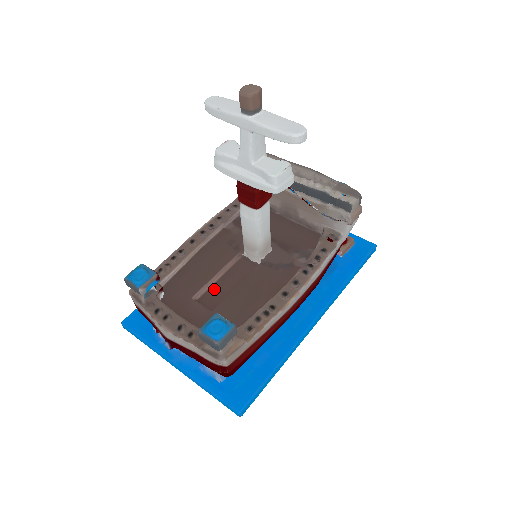
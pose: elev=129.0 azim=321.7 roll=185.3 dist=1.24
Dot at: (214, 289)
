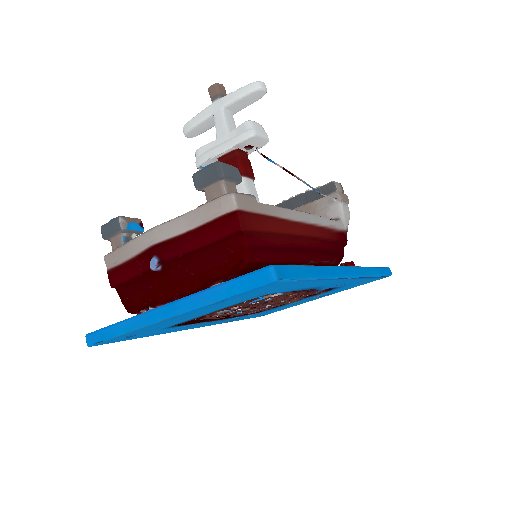
Dot at: occluded
